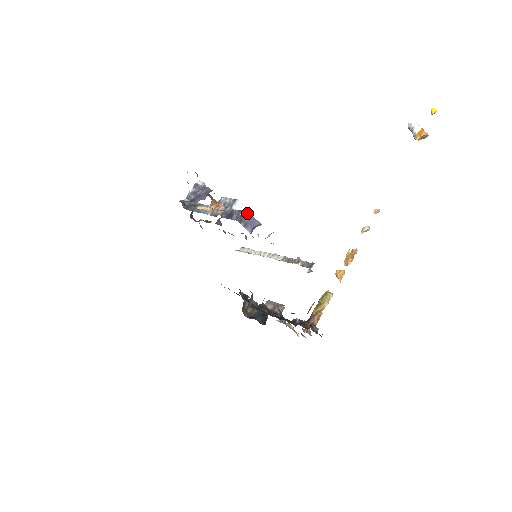
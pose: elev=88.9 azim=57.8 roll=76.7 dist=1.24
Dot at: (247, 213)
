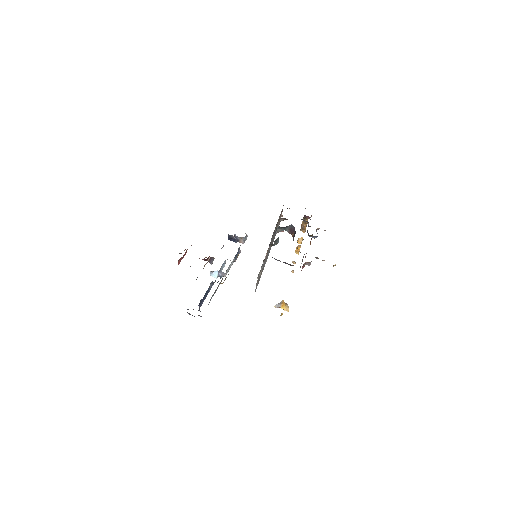
Dot at: occluded
